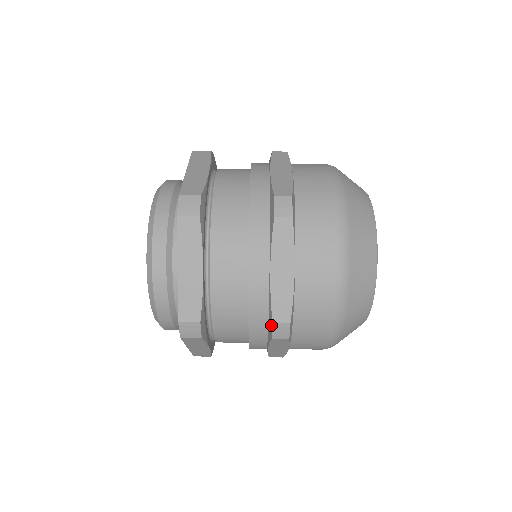
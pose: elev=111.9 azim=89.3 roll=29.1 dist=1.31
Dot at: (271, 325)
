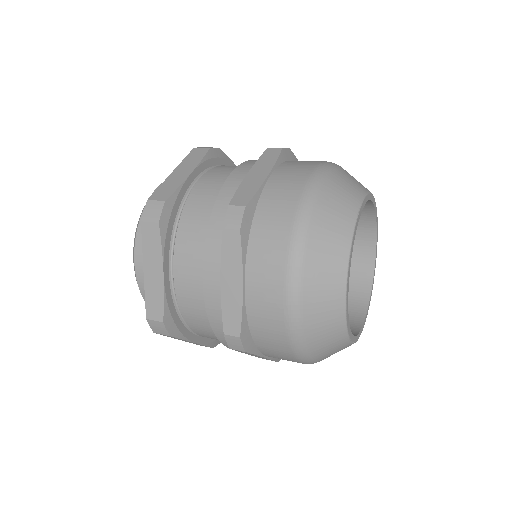
Dot at: (225, 335)
